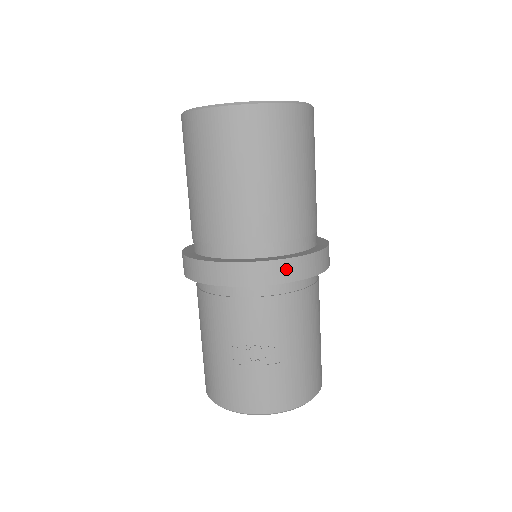
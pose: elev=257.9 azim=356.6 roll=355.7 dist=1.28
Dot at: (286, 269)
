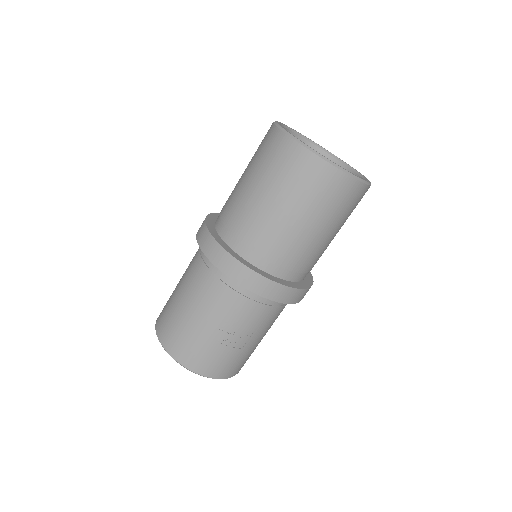
Dot at: (293, 295)
